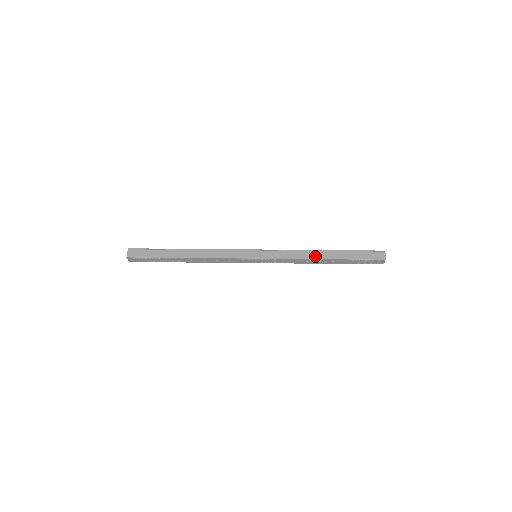
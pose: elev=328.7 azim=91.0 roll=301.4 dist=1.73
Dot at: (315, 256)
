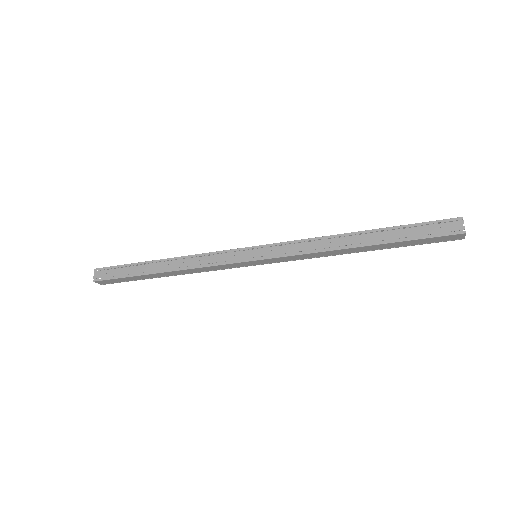
Dot at: (342, 235)
